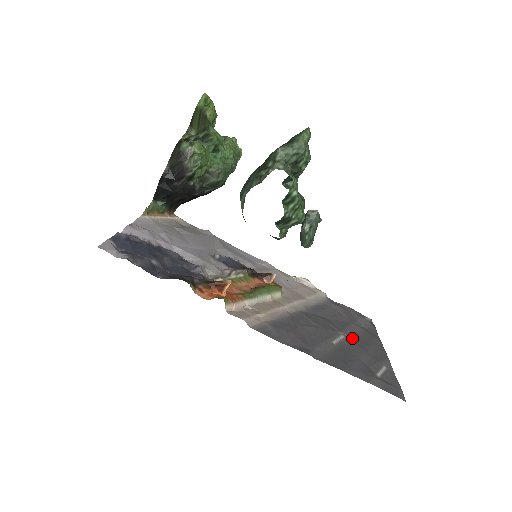
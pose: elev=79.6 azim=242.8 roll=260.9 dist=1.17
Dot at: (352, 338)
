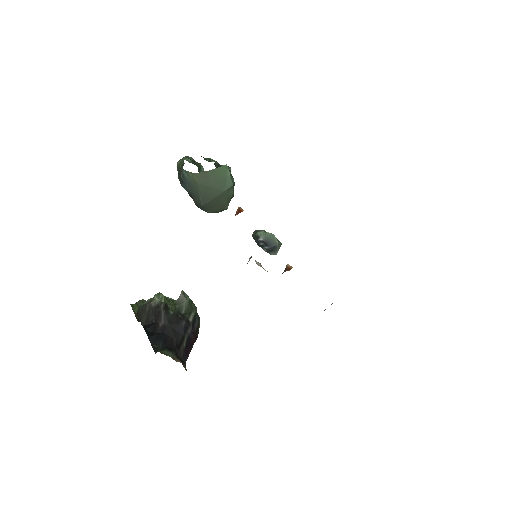
Dot at: occluded
